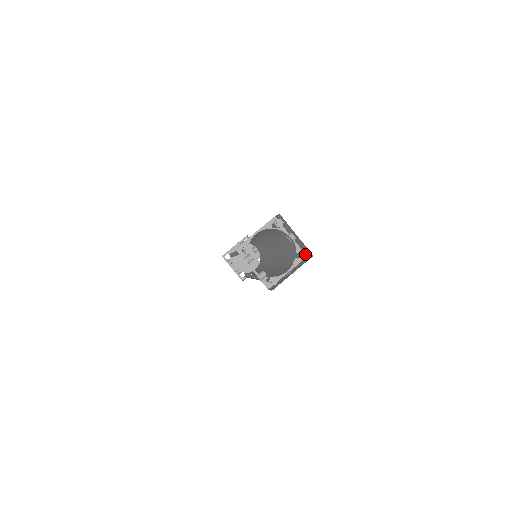
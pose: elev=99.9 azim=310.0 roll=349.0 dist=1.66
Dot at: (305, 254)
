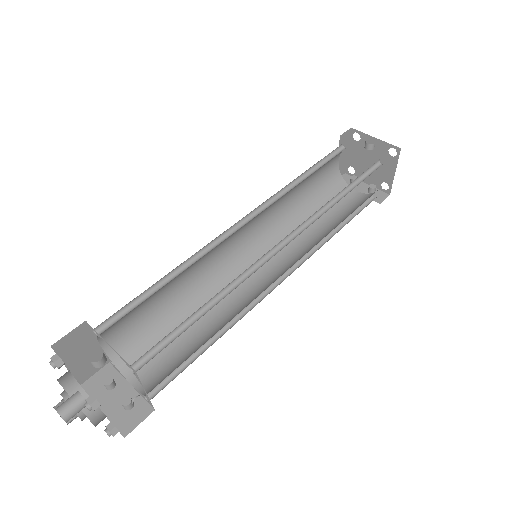
Dot at: occluded
